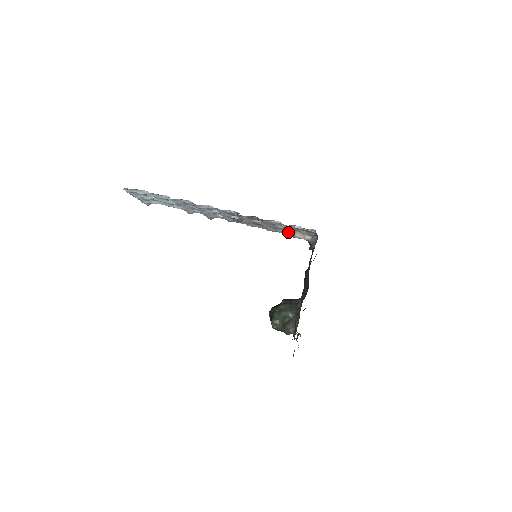
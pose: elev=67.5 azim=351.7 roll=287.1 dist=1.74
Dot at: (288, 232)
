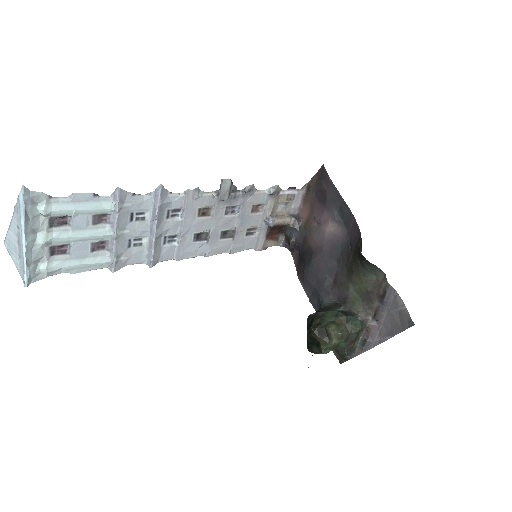
Dot at: (269, 218)
